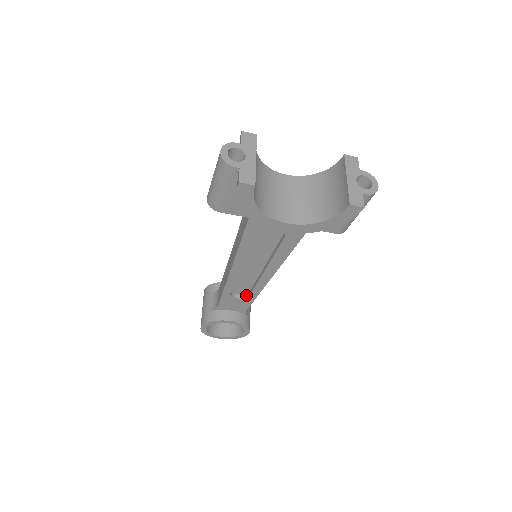
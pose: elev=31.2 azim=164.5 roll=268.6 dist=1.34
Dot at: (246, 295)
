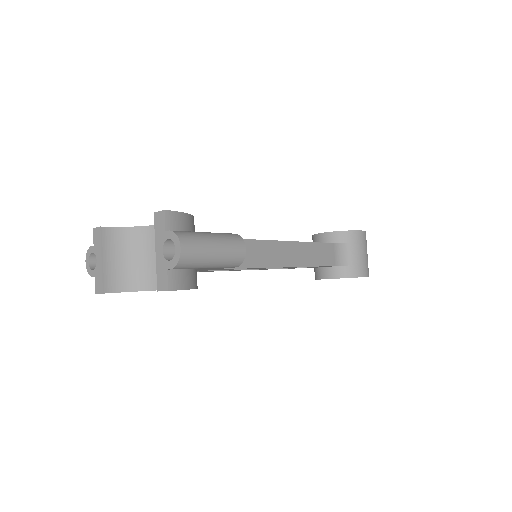
Dot at: occluded
